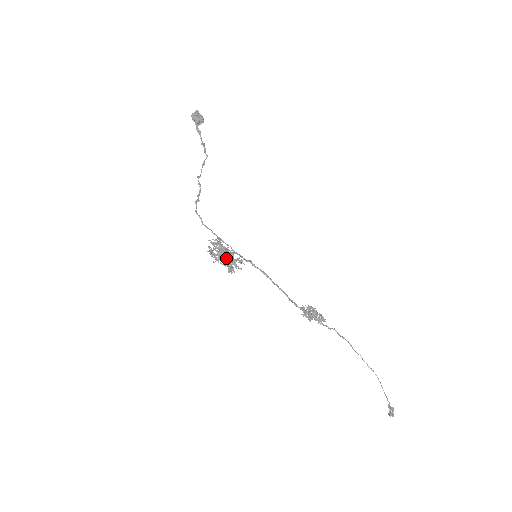
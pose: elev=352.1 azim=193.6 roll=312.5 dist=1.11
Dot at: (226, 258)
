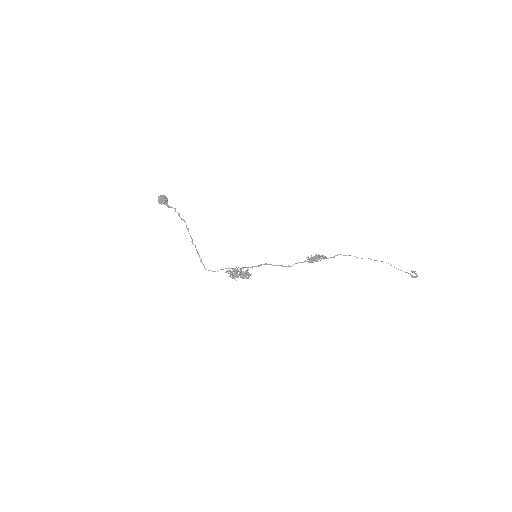
Dot at: occluded
